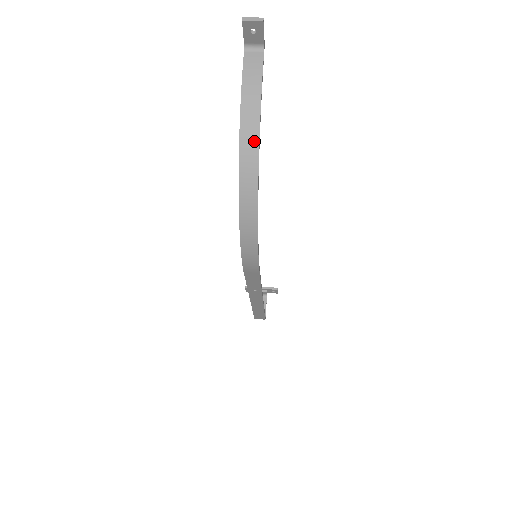
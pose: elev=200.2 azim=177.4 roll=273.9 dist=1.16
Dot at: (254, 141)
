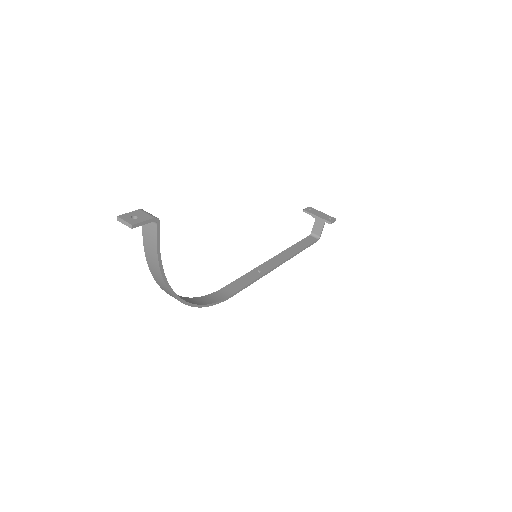
Dot at: (163, 284)
